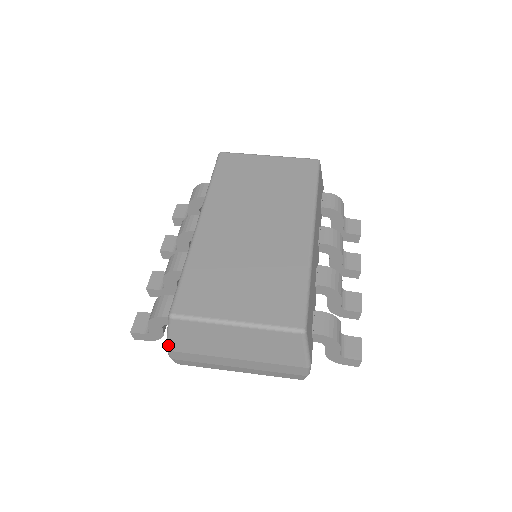
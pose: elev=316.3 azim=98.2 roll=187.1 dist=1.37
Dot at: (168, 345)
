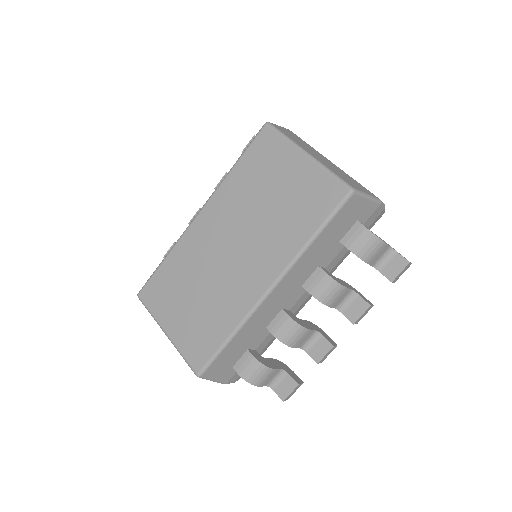
Dot at: occluded
